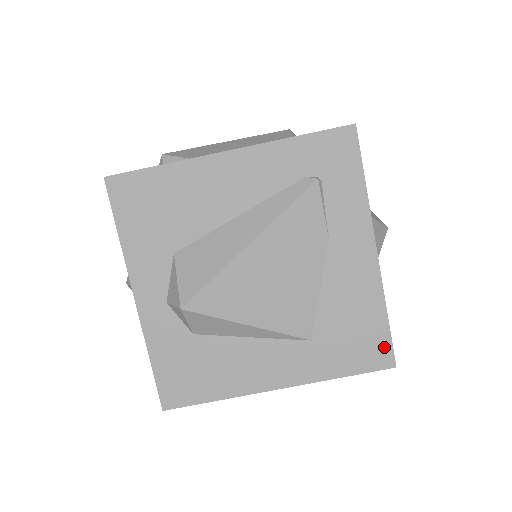
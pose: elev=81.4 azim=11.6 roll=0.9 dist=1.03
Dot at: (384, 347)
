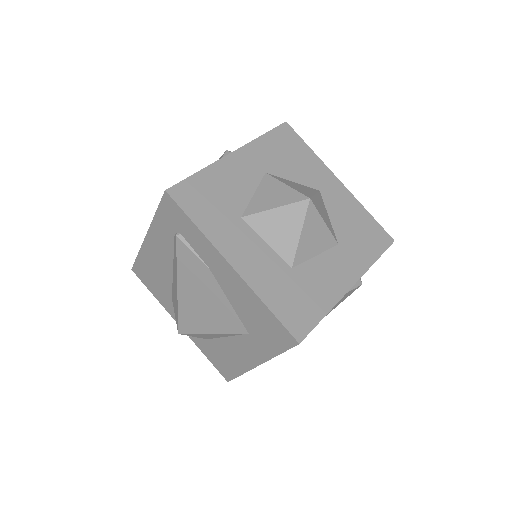
Dot at: (283, 331)
